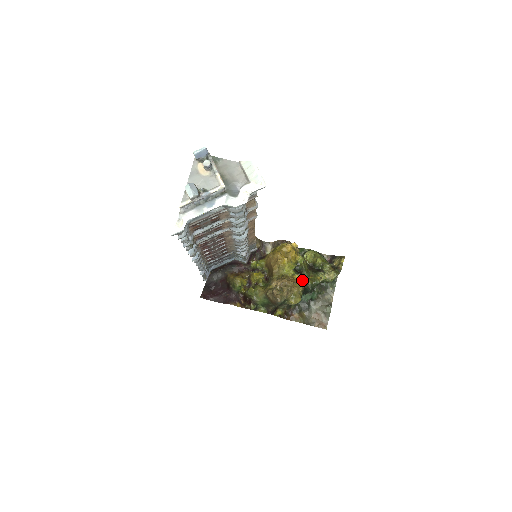
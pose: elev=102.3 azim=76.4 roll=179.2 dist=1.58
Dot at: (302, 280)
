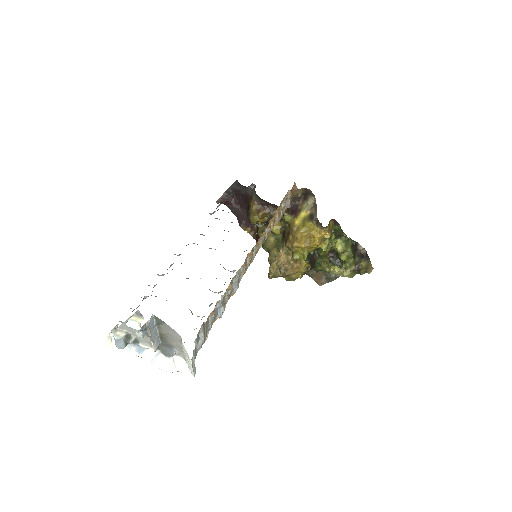
Dot at: (310, 266)
